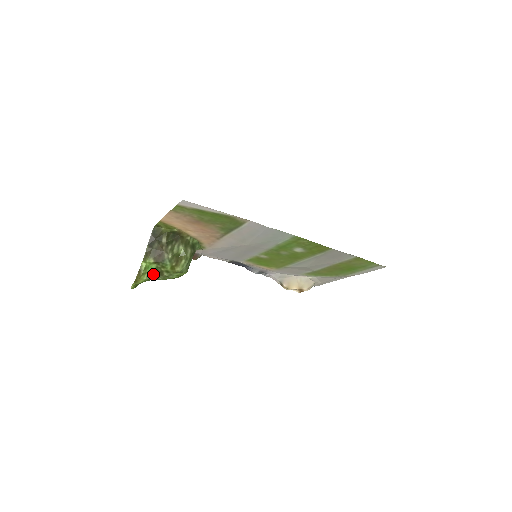
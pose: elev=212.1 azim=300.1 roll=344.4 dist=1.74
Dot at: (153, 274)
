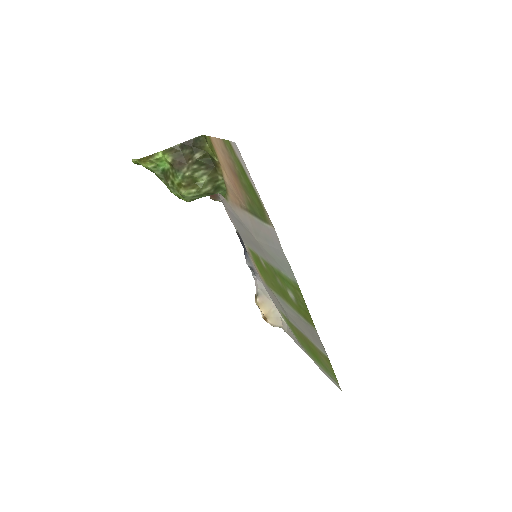
Dot at: (160, 171)
